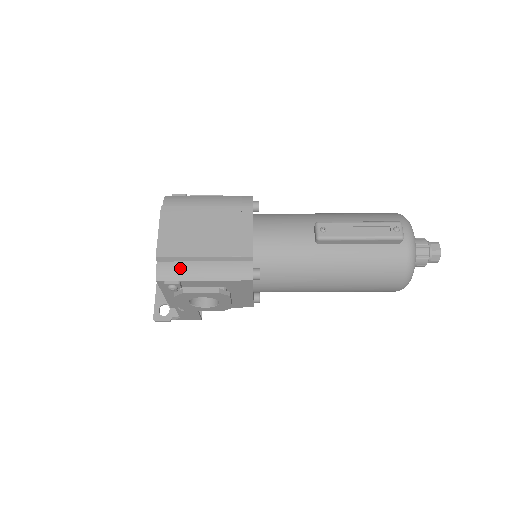
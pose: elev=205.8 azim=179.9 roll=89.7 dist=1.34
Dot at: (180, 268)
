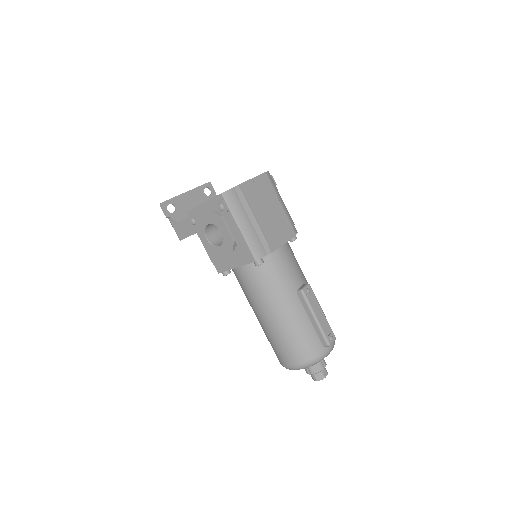
Dot at: (238, 206)
